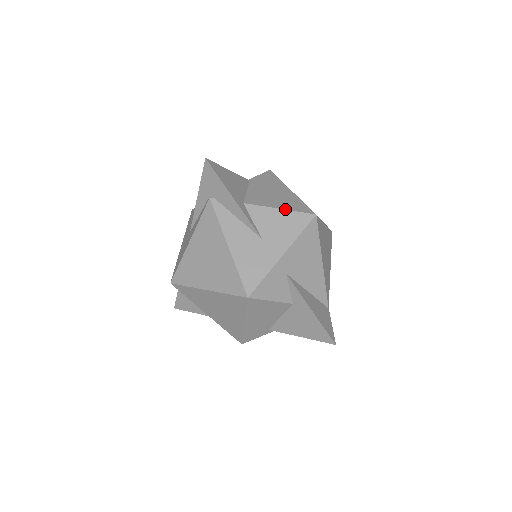
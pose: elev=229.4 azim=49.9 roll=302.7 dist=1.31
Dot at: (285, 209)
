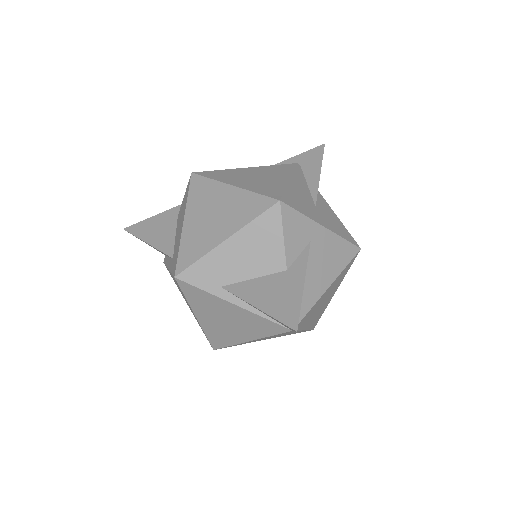
Dot at: occluded
